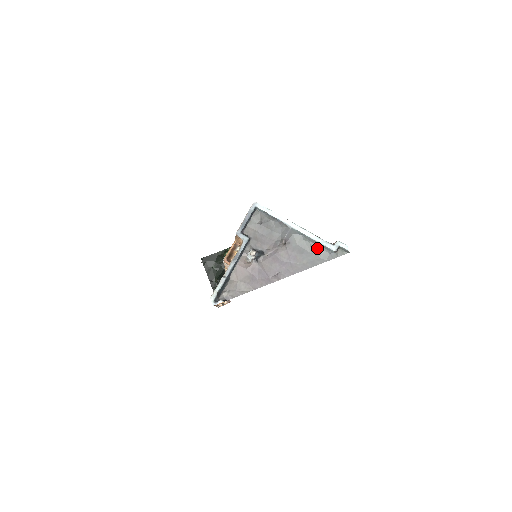
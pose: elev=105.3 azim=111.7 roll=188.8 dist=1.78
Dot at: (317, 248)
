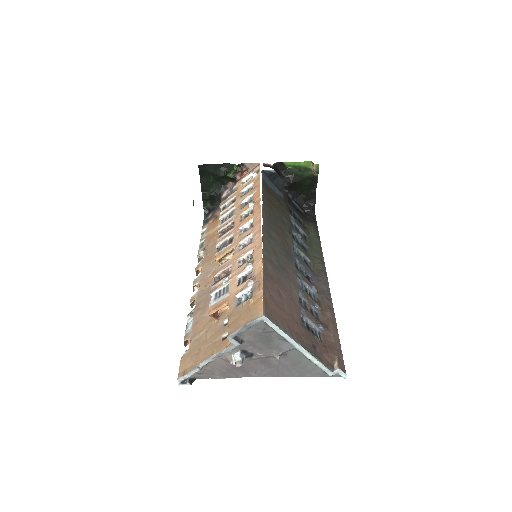
Dot at: (314, 366)
